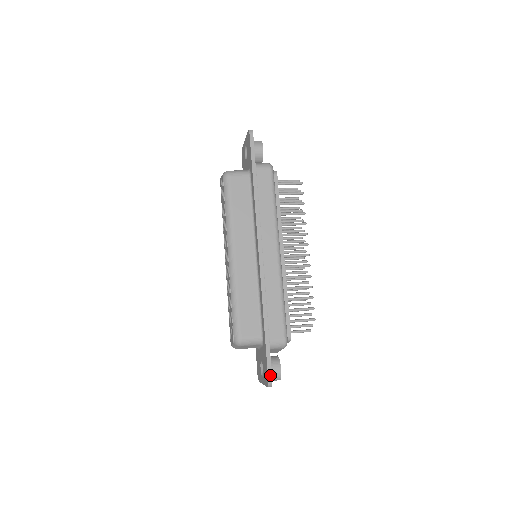
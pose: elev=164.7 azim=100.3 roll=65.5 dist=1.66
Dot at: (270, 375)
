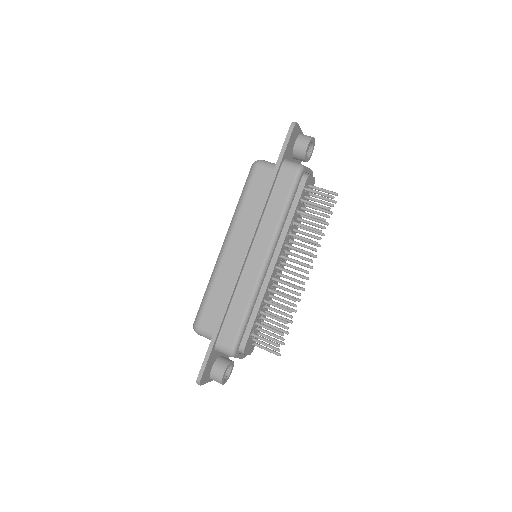
Dot at: (201, 374)
